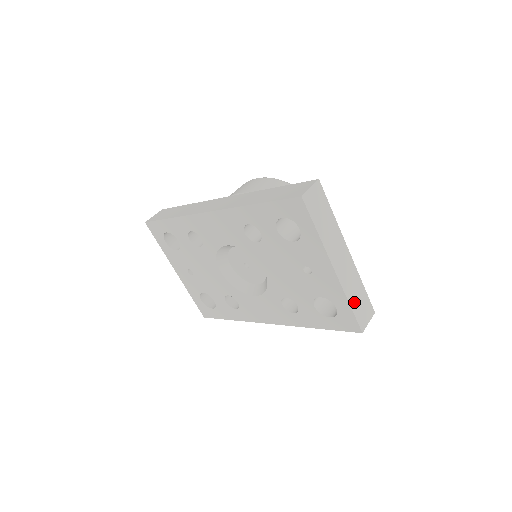
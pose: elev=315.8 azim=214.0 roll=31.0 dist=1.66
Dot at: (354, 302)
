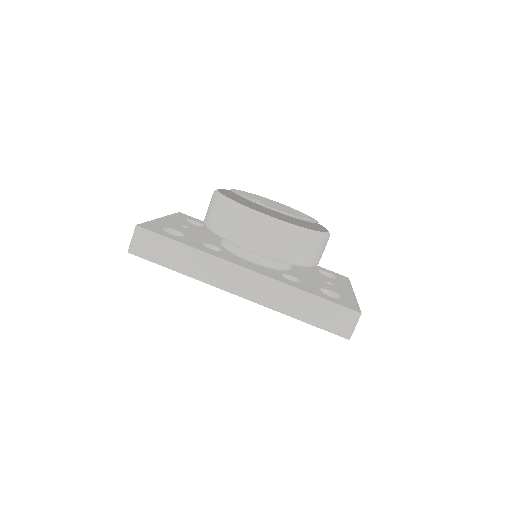
Dot at: occluded
